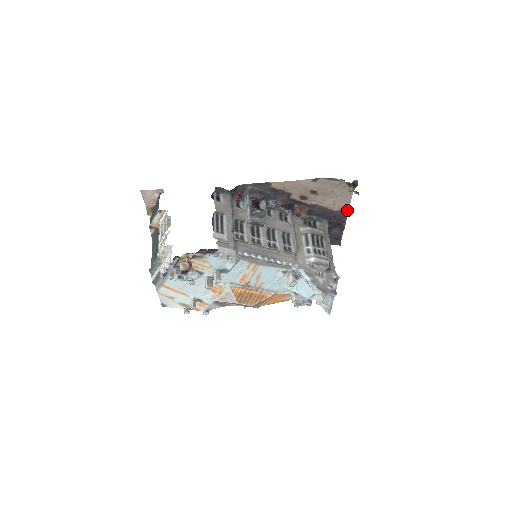
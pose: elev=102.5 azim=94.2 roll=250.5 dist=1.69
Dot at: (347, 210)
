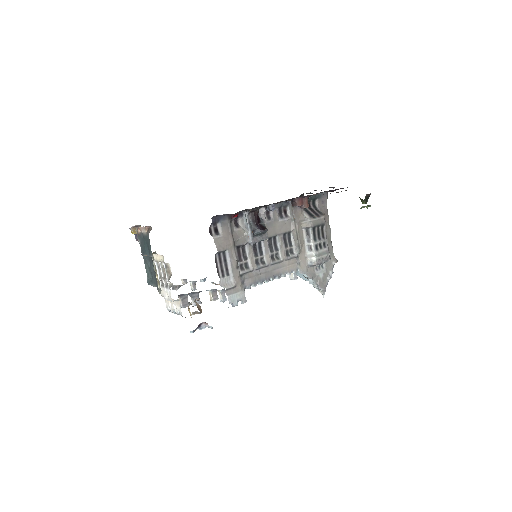
Dot at: occluded
